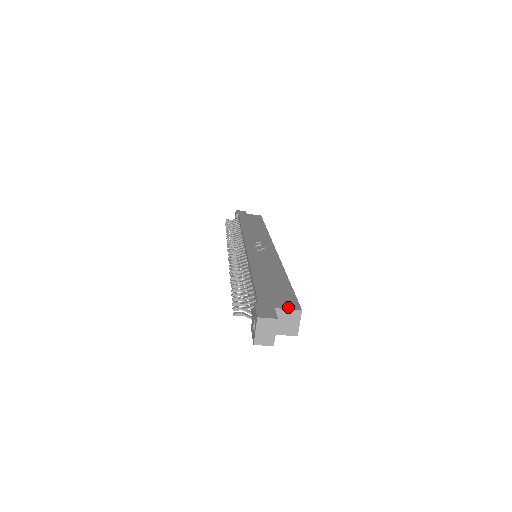
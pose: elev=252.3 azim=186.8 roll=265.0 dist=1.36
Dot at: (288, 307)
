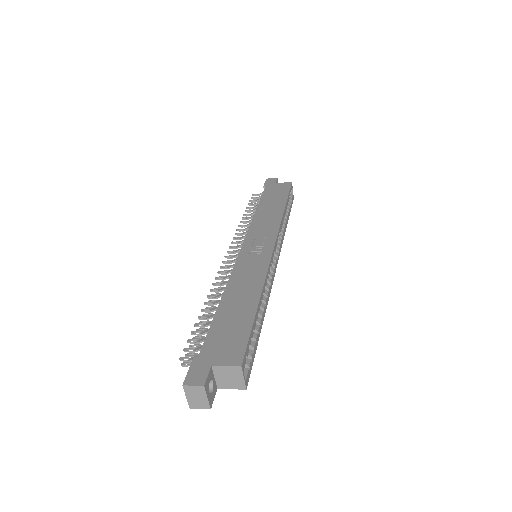
Dot at: (227, 362)
